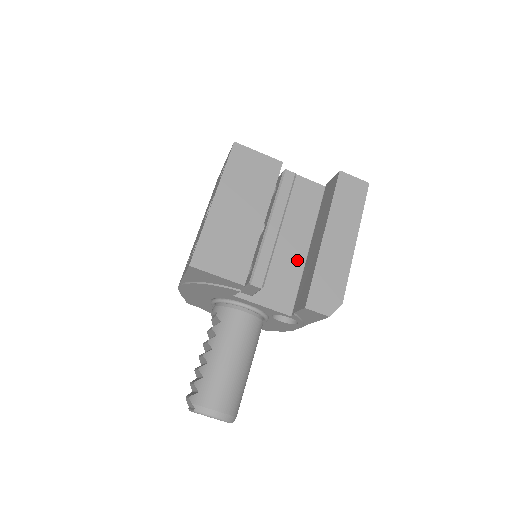
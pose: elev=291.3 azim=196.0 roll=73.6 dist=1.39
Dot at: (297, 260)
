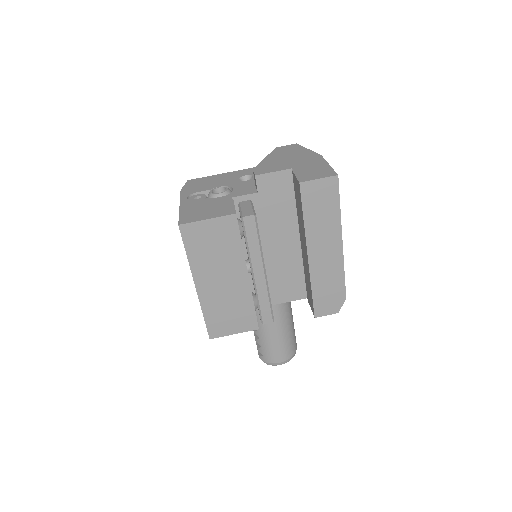
Dot at: (294, 255)
